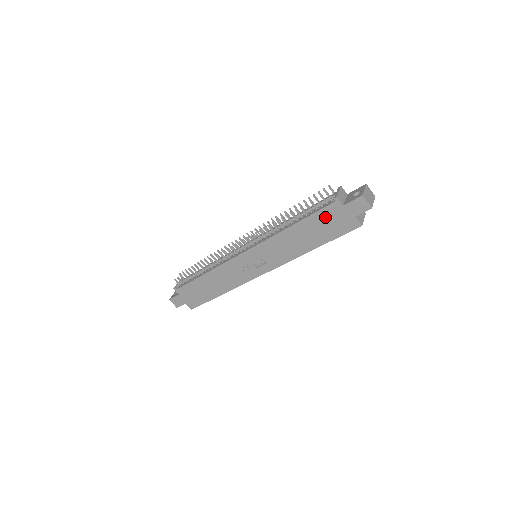
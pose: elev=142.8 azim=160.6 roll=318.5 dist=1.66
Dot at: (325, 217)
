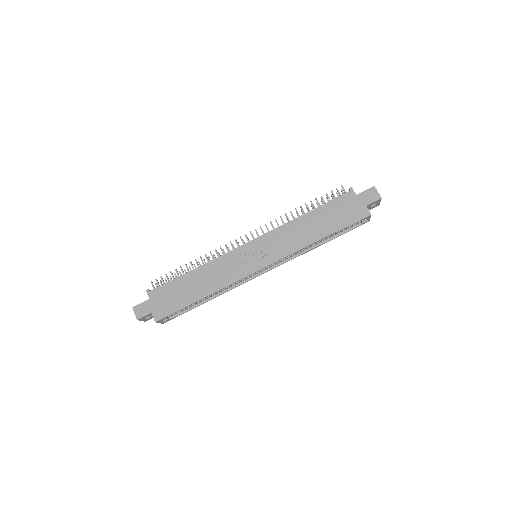
Dot at: (339, 205)
